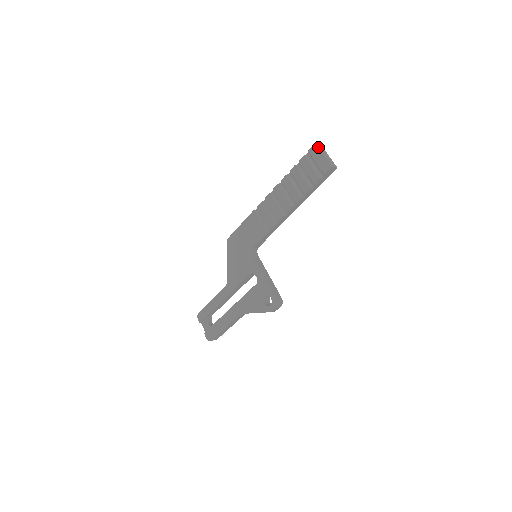
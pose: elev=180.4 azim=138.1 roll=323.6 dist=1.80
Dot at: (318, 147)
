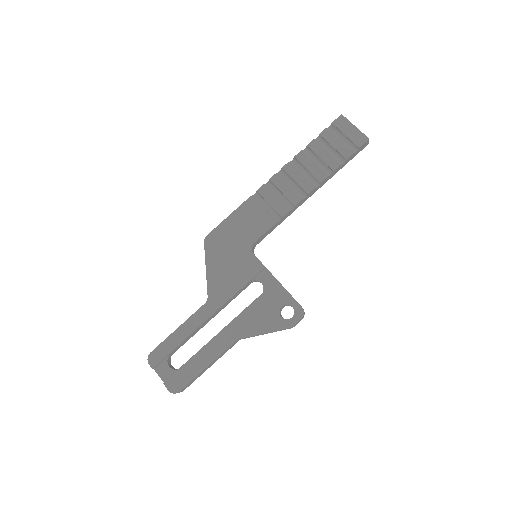
Dot at: occluded
